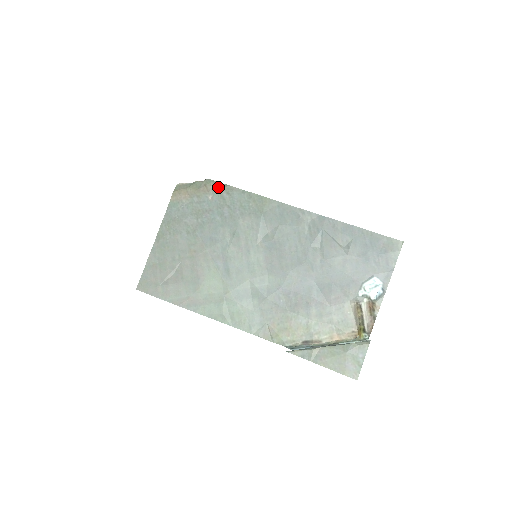
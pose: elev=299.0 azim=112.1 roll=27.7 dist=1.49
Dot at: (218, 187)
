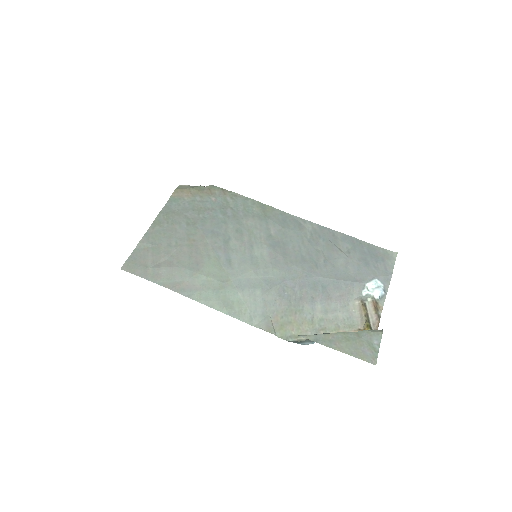
Dot at: (222, 192)
